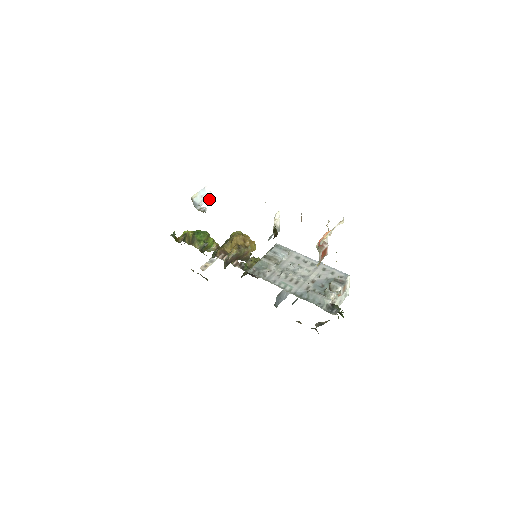
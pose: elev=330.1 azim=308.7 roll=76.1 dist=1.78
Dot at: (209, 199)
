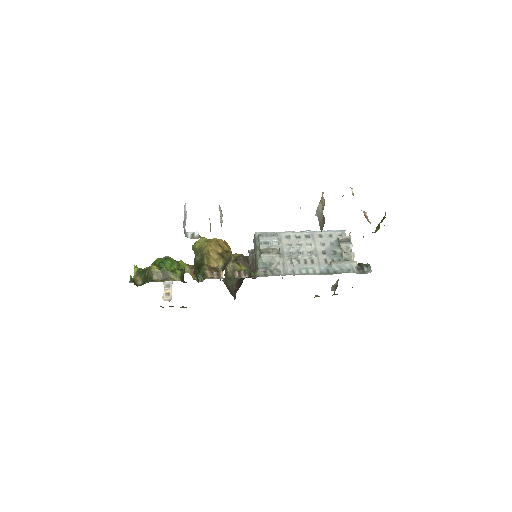
Dot at: occluded
